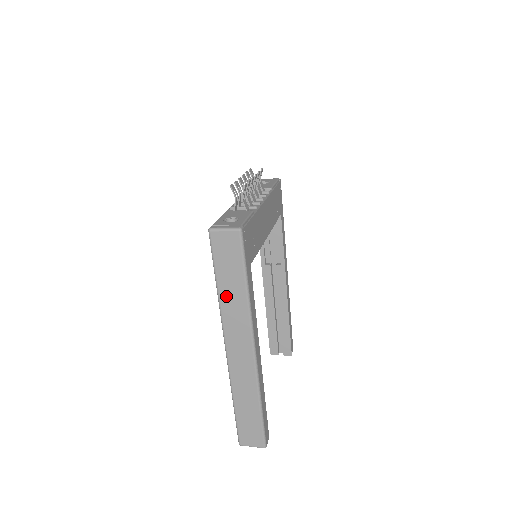
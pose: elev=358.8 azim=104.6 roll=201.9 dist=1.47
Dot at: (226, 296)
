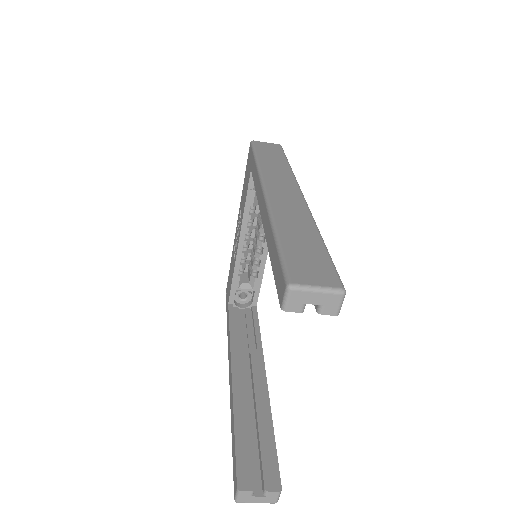
Dot at: (267, 163)
